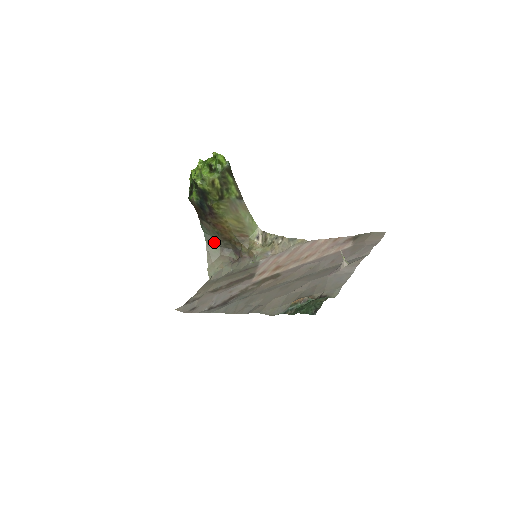
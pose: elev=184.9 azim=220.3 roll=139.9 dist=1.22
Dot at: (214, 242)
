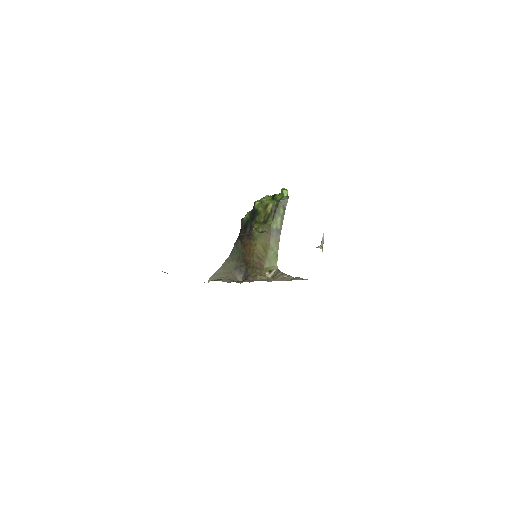
Dot at: (234, 260)
